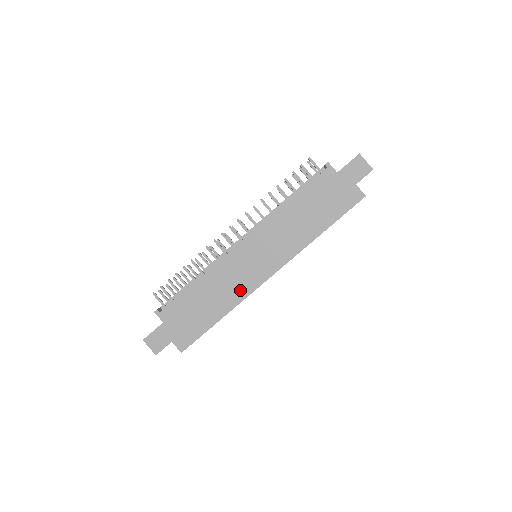
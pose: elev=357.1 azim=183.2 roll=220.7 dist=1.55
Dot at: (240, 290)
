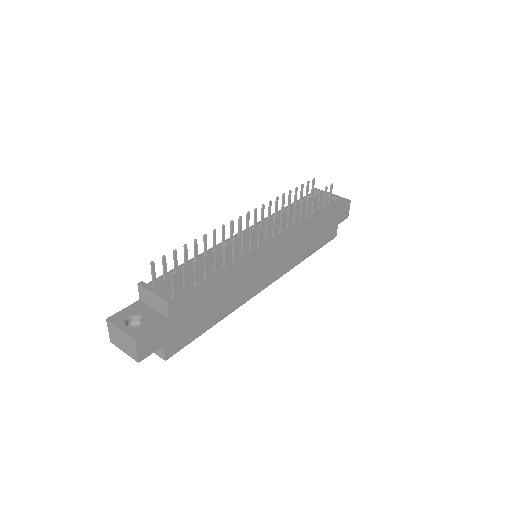
Dot at: (245, 294)
